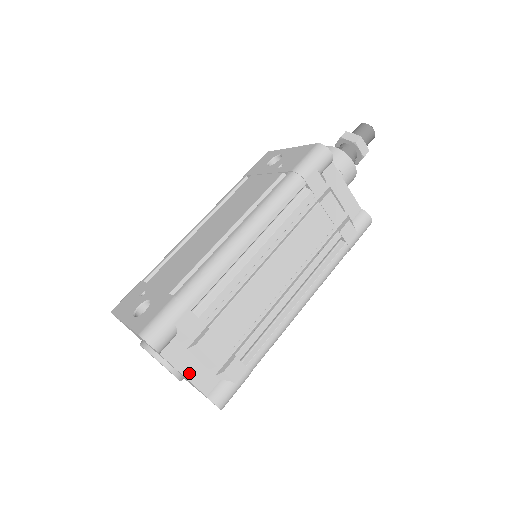
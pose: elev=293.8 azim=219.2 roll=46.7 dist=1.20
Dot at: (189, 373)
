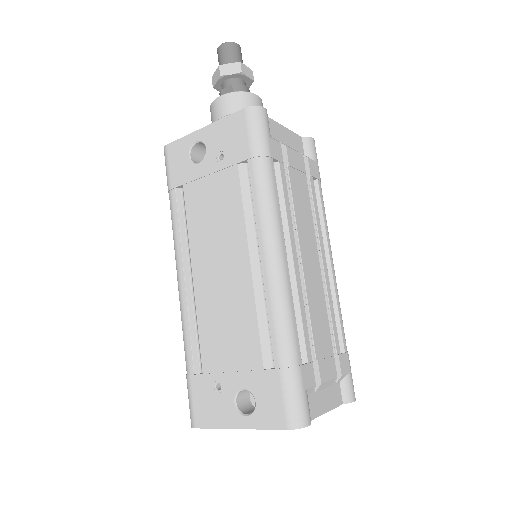
Dot at: (327, 406)
